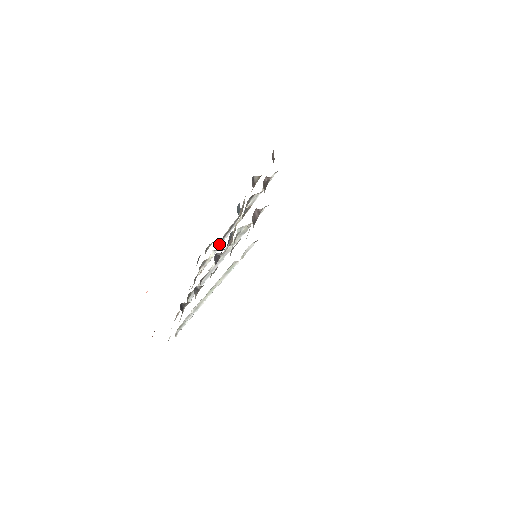
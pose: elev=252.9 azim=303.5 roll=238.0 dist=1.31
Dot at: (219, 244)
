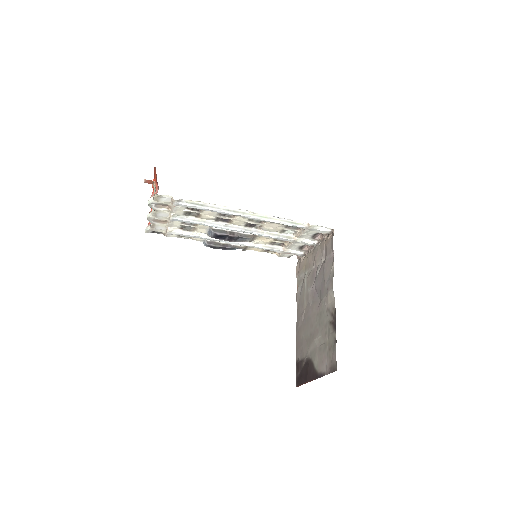
Dot at: occluded
